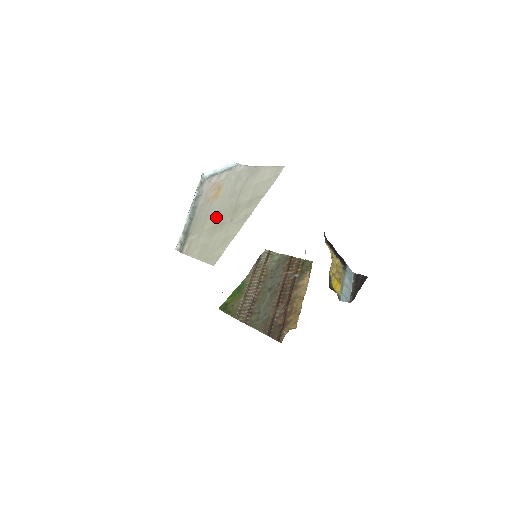
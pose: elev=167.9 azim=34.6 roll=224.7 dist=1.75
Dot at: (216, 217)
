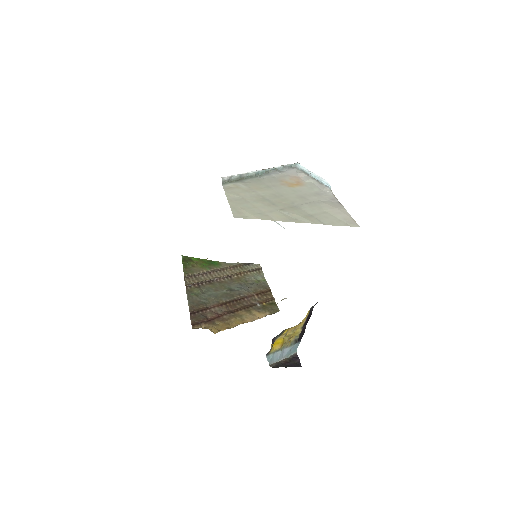
Dot at: (274, 195)
